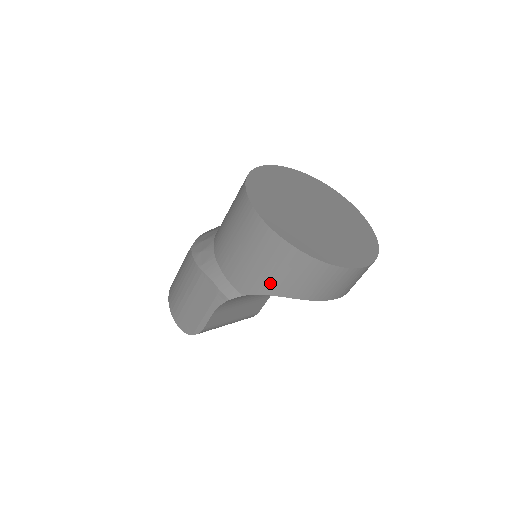
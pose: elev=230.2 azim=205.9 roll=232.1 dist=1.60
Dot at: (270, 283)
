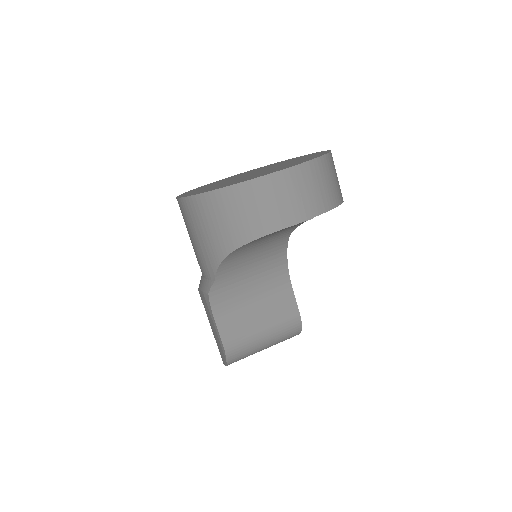
Dot at: (213, 247)
